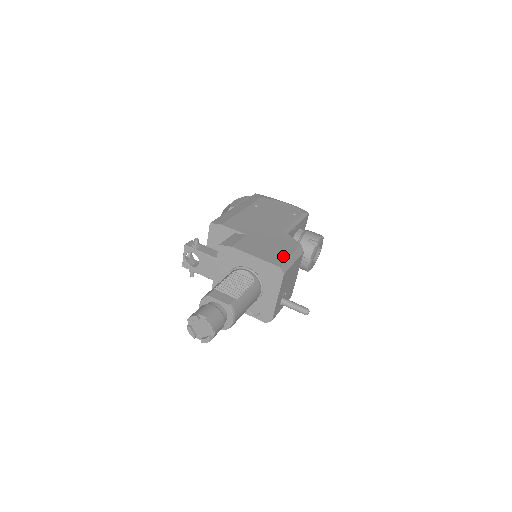
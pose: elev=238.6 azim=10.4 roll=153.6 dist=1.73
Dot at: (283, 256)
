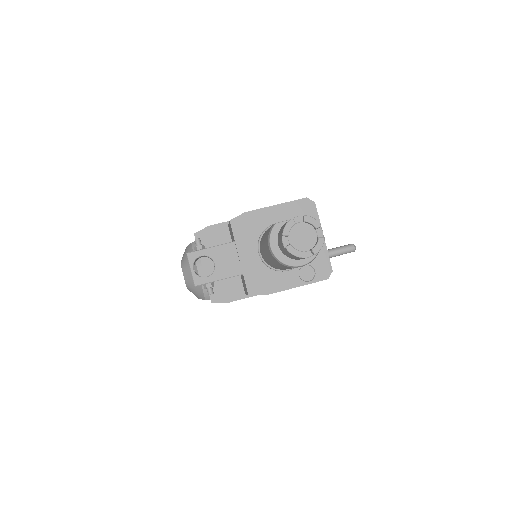
Dot at: occluded
